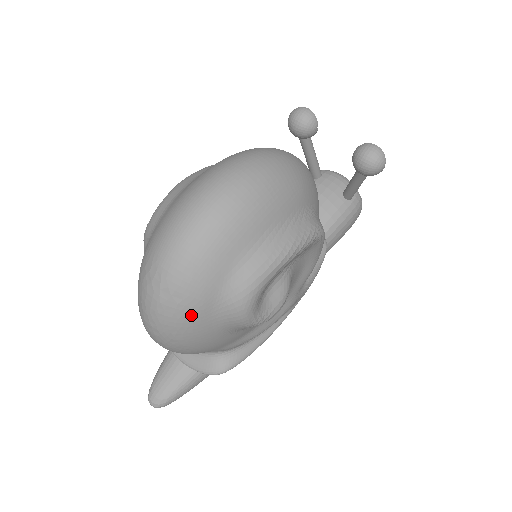
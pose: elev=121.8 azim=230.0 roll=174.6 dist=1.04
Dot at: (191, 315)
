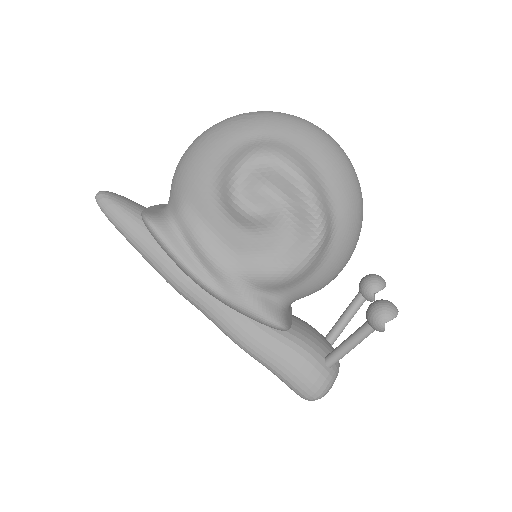
Dot at: (237, 129)
